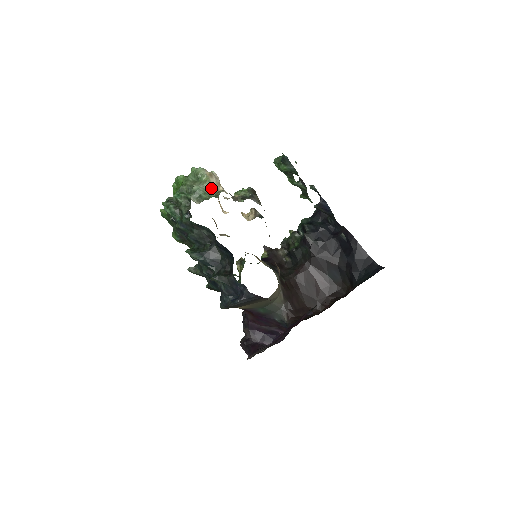
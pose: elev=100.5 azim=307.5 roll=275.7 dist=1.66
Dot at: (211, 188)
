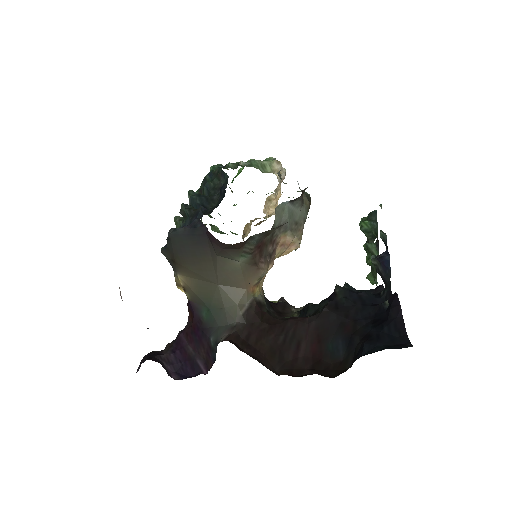
Dot at: (268, 167)
